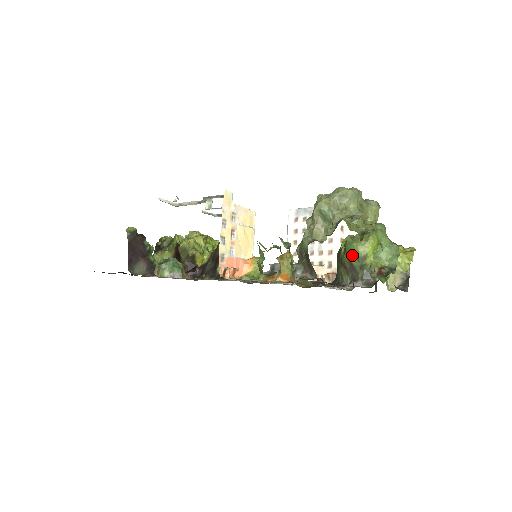
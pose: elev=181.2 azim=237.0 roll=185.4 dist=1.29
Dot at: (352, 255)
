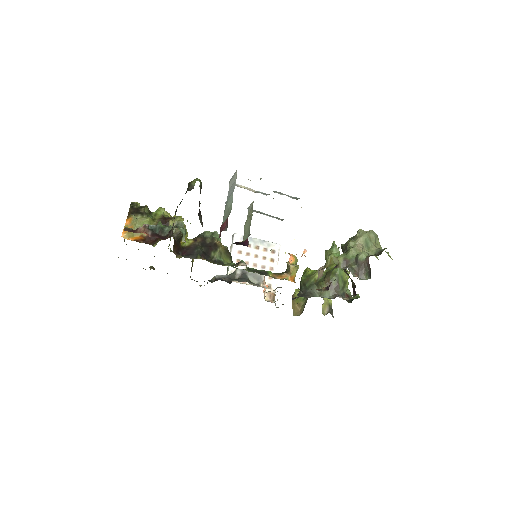
Dot at: (340, 278)
